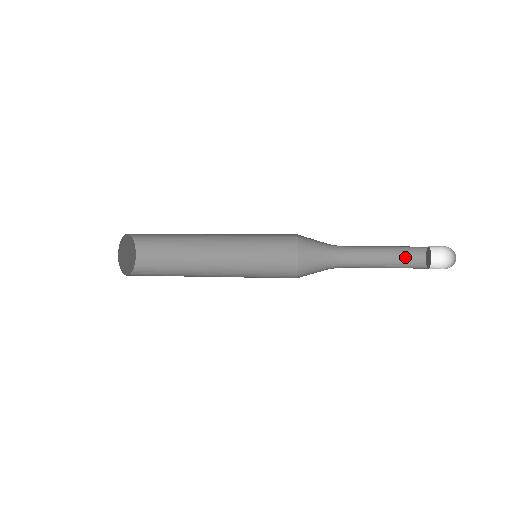
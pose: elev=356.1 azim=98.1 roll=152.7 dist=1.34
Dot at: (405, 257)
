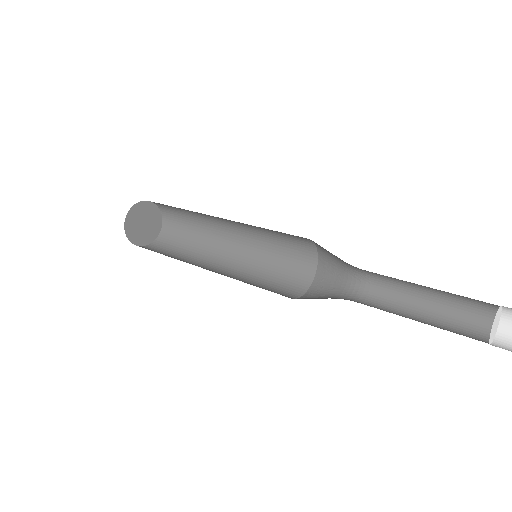
Dot at: (463, 297)
